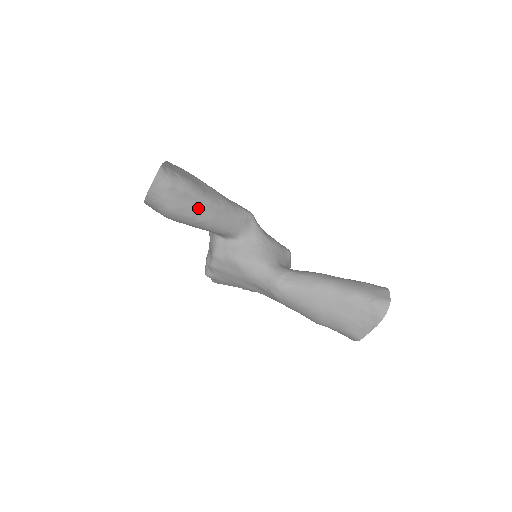
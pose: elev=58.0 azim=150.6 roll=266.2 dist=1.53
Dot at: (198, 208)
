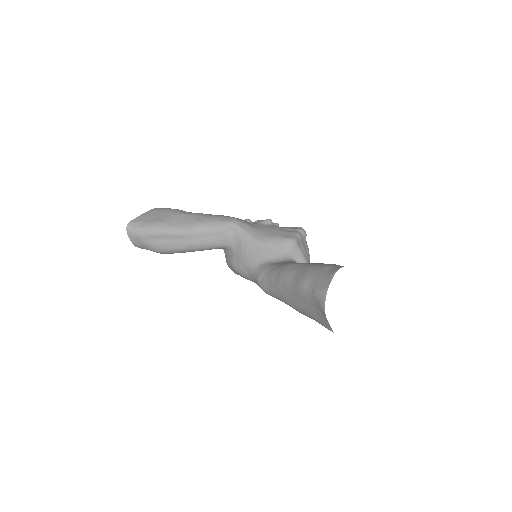
Dot at: (172, 241)
